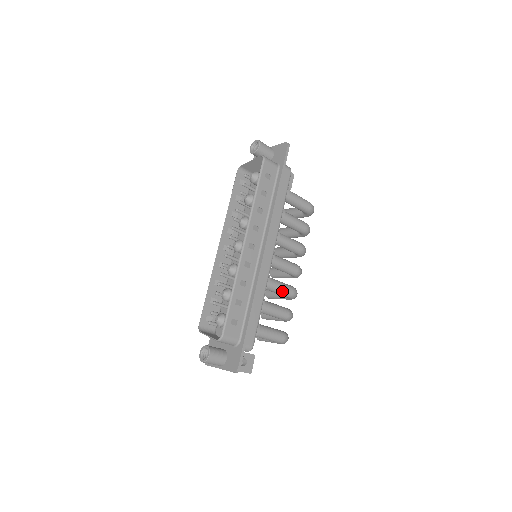
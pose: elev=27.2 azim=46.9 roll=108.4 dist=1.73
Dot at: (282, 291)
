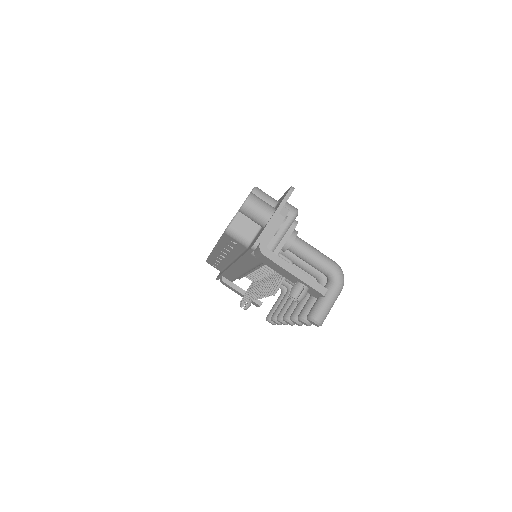
Dot at: occluded
